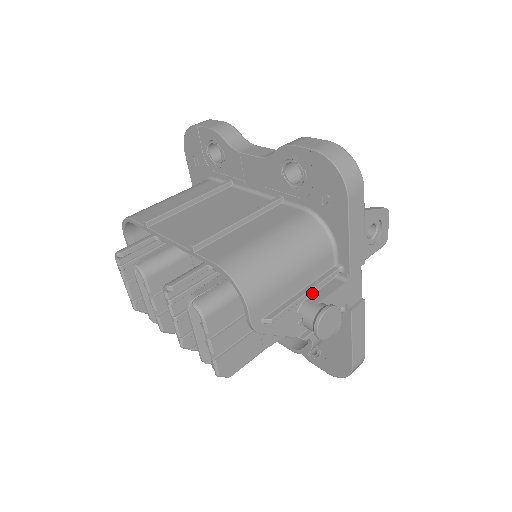
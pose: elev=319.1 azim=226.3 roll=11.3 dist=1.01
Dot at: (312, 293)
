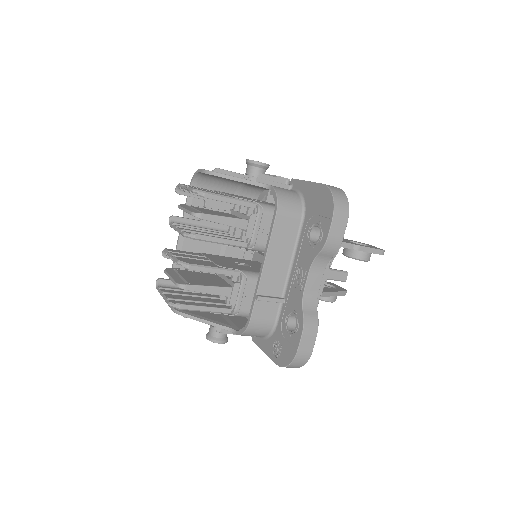
Dot at: occluded
